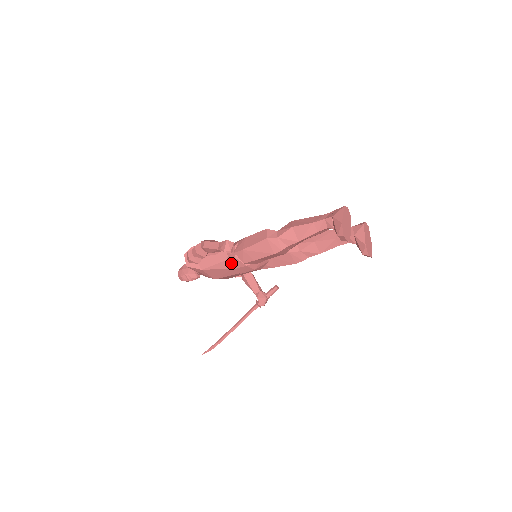
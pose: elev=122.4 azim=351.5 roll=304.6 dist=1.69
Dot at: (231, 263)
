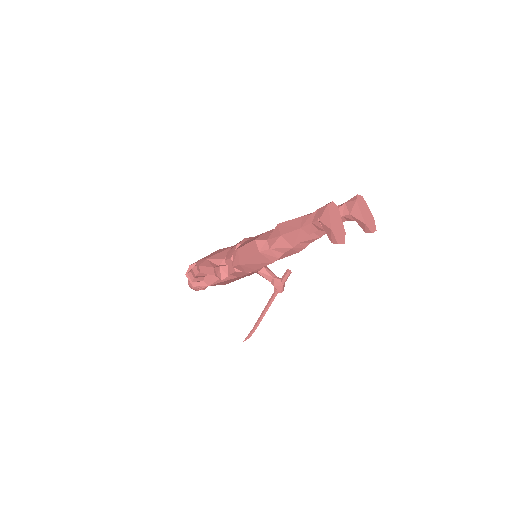
Dot at: (234, 275)
